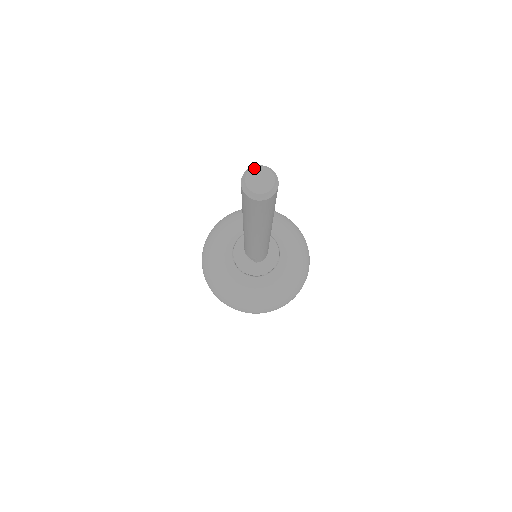
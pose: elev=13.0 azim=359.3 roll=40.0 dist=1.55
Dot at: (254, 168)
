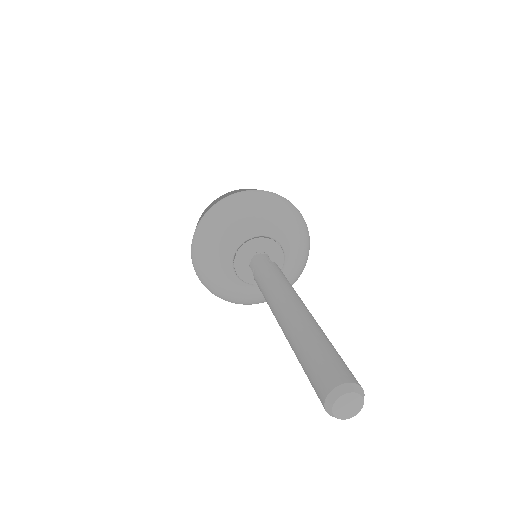
Dot at: (348, 394)
